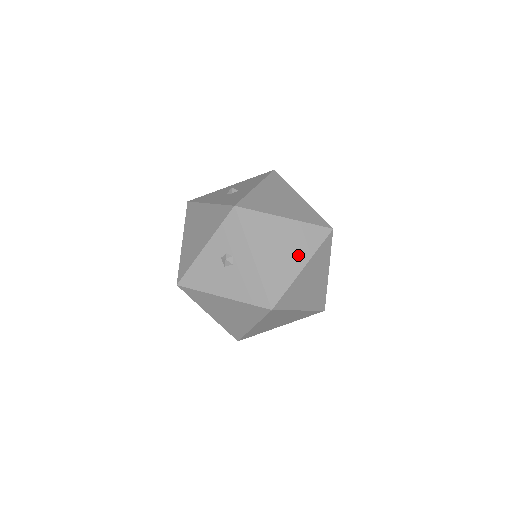
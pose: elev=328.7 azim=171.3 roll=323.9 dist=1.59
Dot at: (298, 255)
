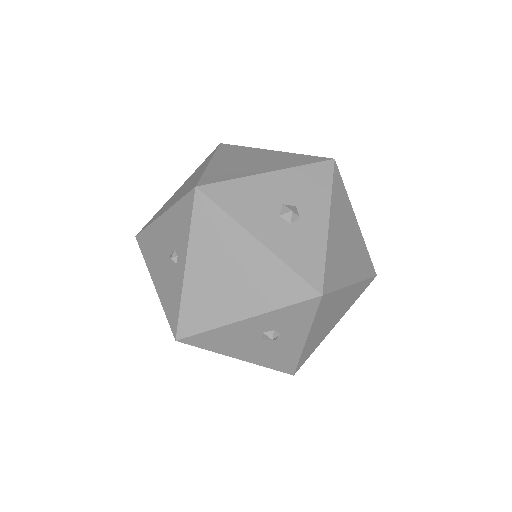
Dot at: (339, 315)
